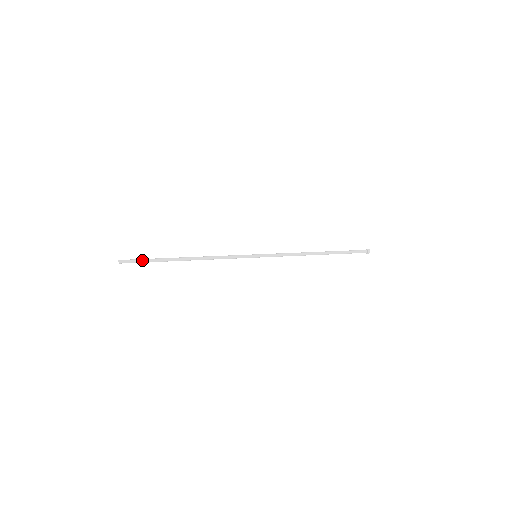
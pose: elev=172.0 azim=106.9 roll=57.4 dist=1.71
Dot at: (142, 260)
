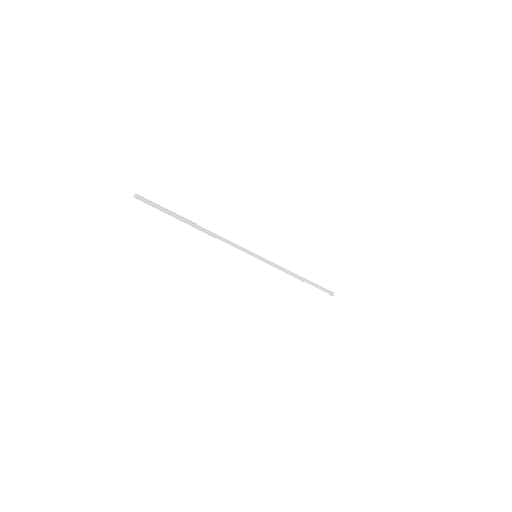
Dot at: (158, 205)
